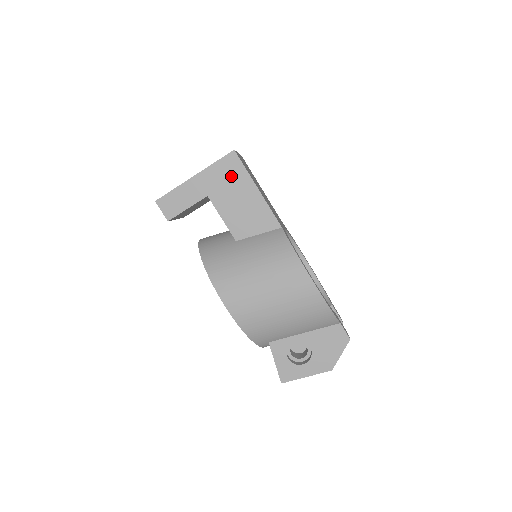
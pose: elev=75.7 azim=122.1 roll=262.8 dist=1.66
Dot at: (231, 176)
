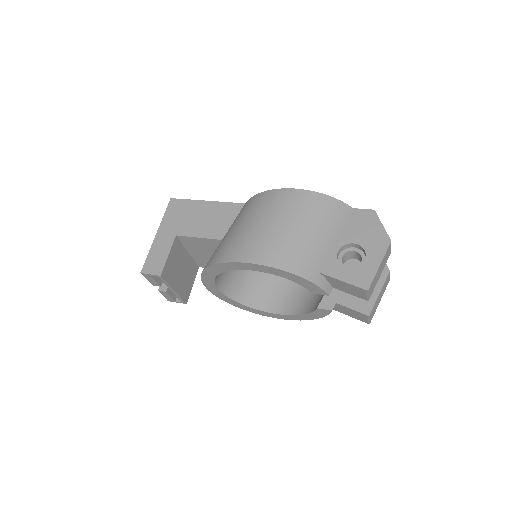
Dot at: (182, 211)
